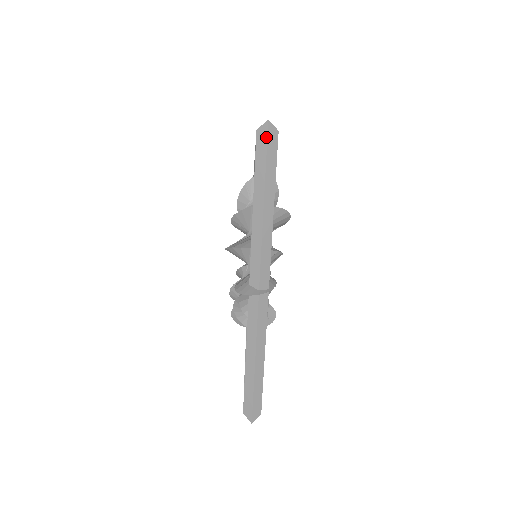
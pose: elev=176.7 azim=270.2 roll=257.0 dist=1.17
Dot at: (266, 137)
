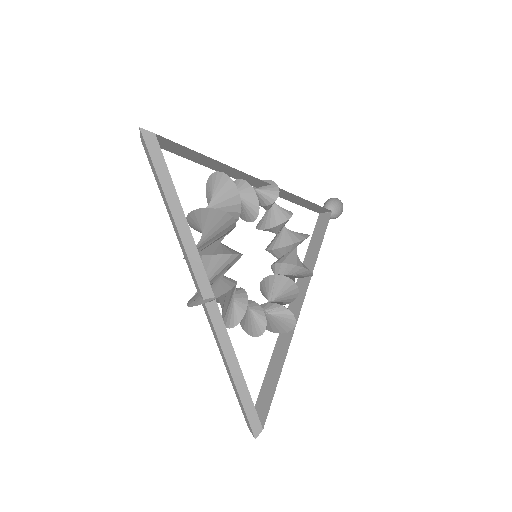
Dot at: (145, 145)
